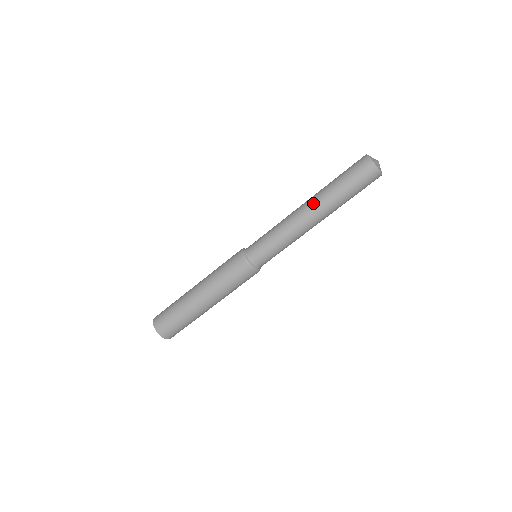
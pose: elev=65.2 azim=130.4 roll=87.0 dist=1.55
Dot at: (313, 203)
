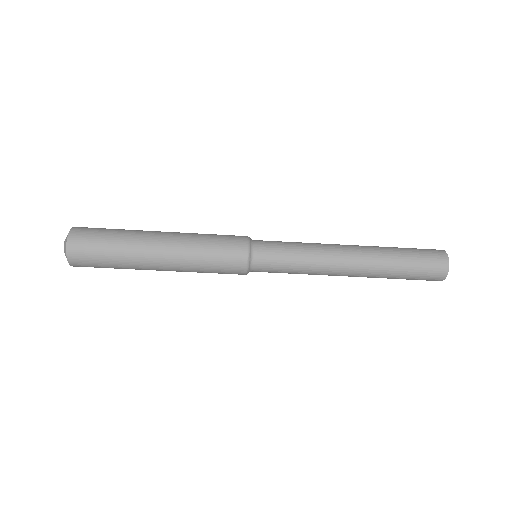
Dot at: (363, 268)
